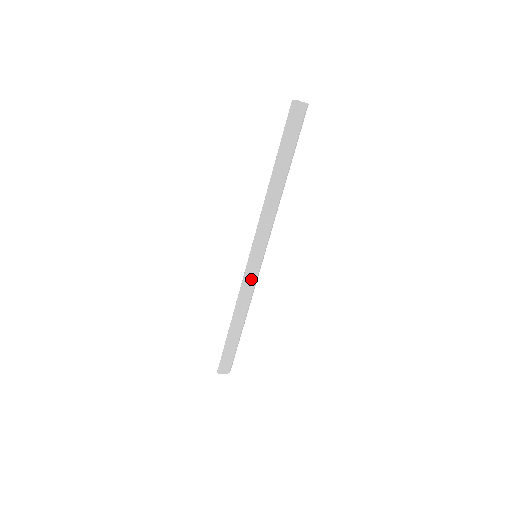
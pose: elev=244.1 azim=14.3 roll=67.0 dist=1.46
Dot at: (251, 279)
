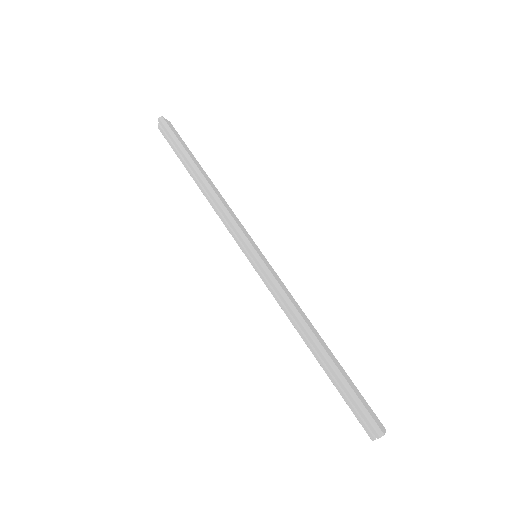
Dot at: (277, 279)
